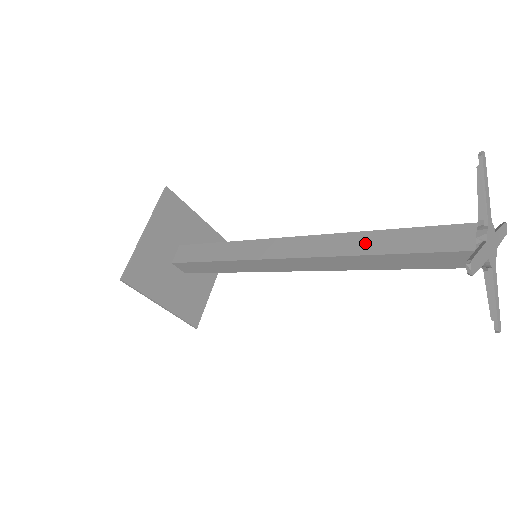
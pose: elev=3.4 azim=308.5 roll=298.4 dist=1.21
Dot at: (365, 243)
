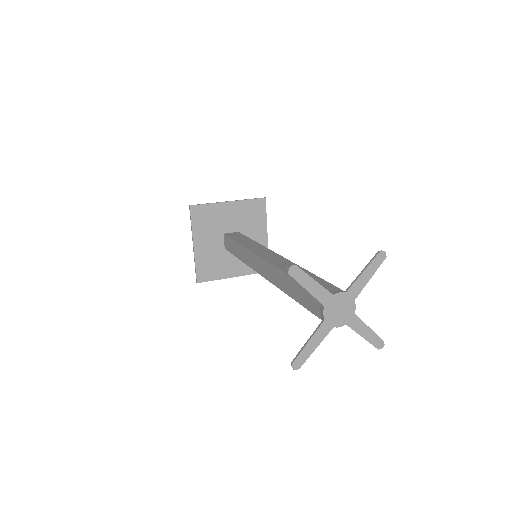
Dot at: (285, 284)
